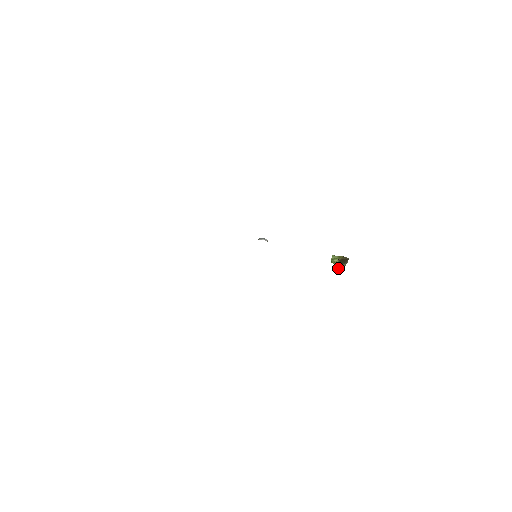
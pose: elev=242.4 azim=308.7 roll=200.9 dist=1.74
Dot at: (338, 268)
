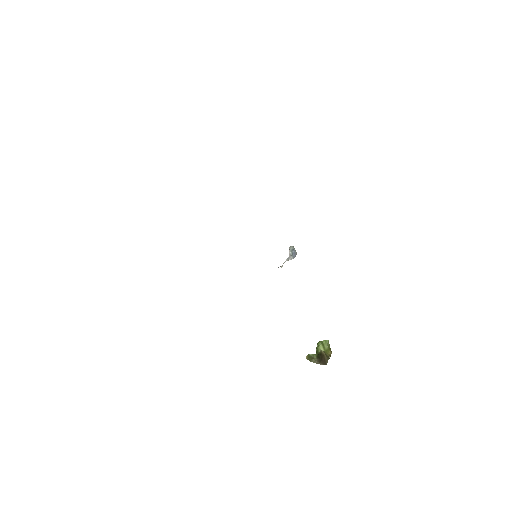
Dot at: (310, 355)
